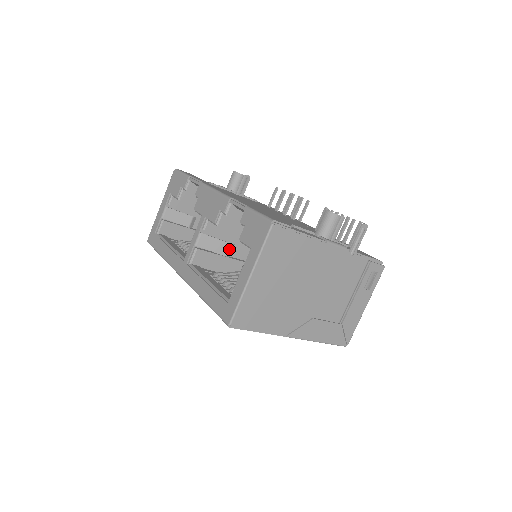
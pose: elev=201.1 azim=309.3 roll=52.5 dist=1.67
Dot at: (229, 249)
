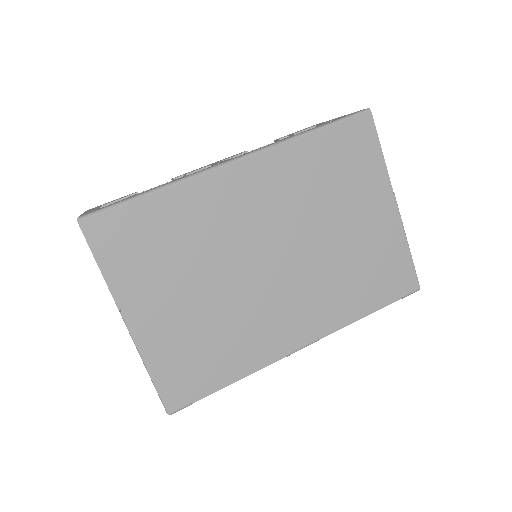
Dot at: occluded
